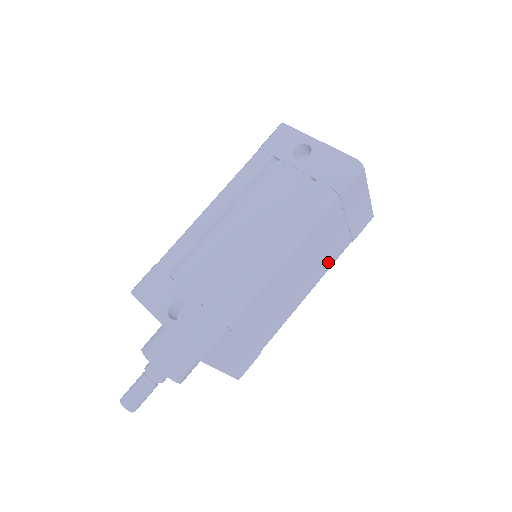
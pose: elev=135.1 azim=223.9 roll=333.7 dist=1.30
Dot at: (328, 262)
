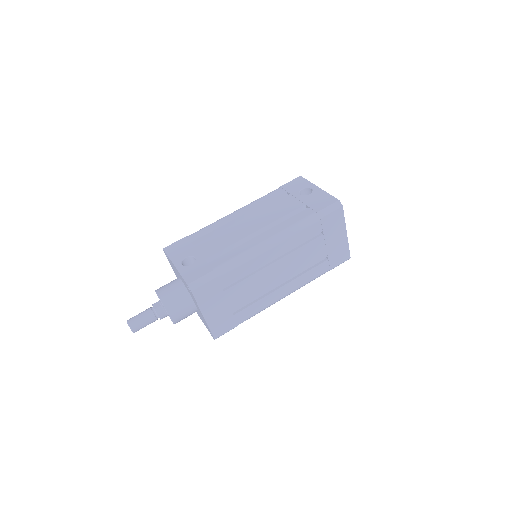
Dot at: (306, 275)
